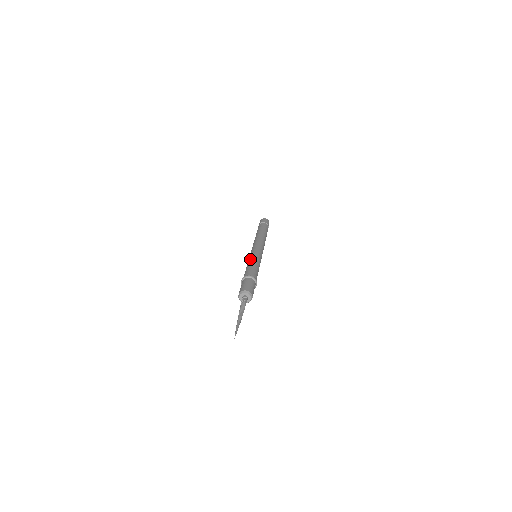
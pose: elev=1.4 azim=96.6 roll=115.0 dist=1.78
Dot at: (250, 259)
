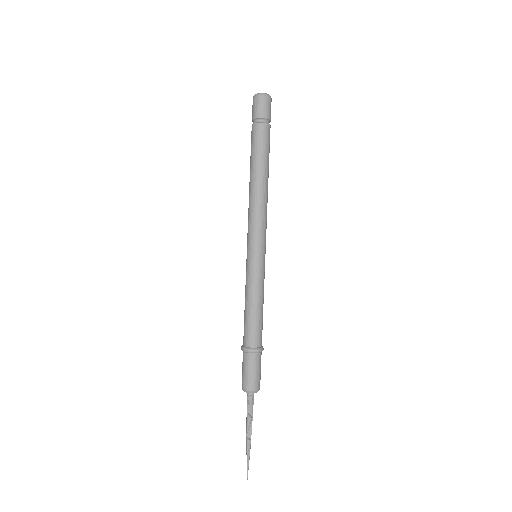
Dot at: (247, 288)
